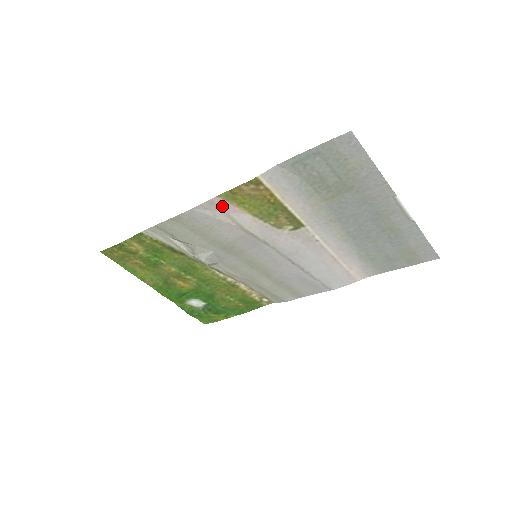
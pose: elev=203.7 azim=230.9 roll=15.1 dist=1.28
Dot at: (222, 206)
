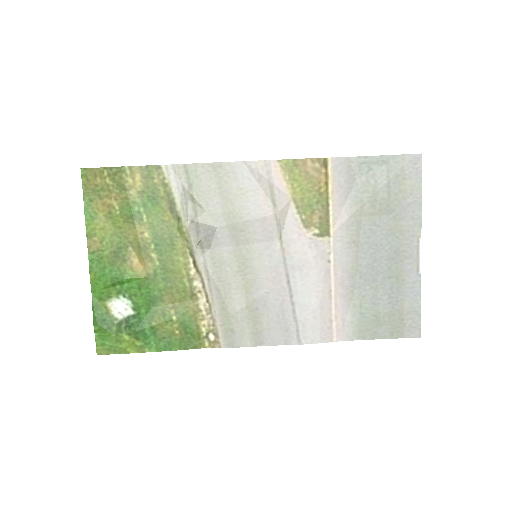
Dot at: (273, 174)
